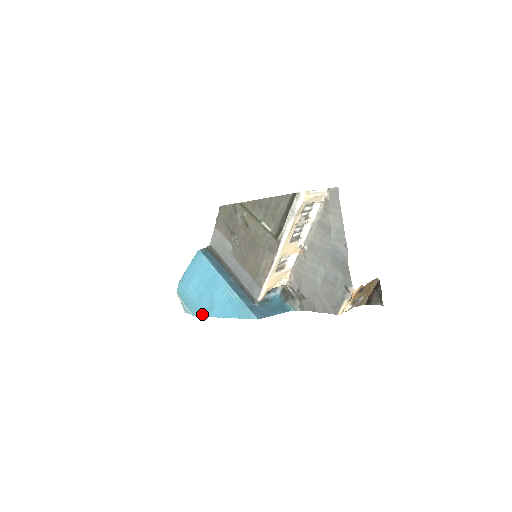
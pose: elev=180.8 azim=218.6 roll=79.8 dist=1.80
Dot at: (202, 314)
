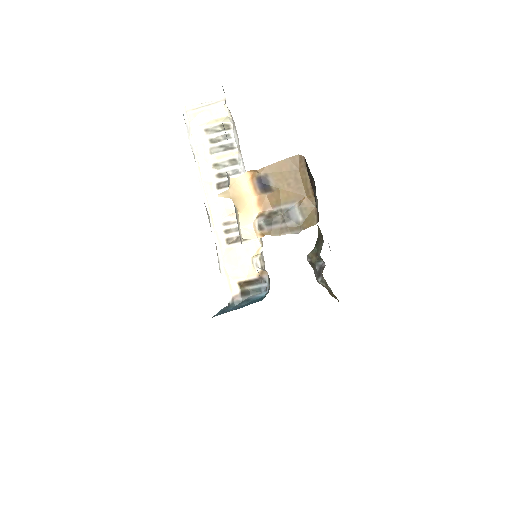
Dot at: occluded
